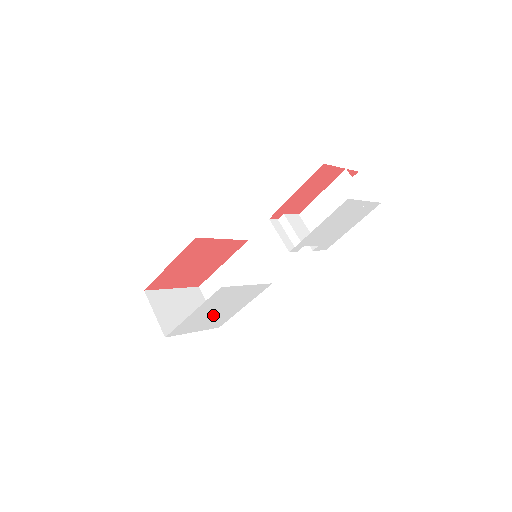
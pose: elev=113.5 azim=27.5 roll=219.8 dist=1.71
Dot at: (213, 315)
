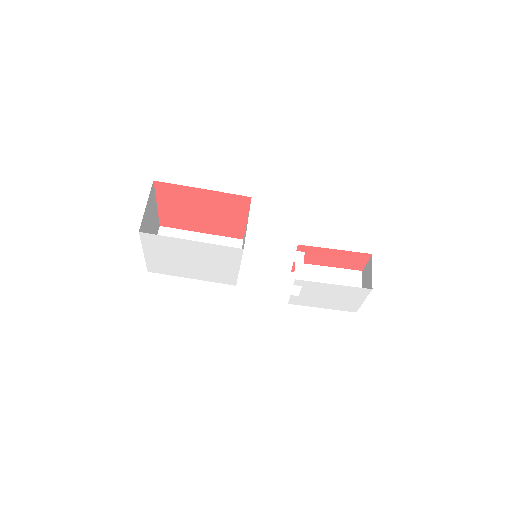
Dot at: (180, 259)
